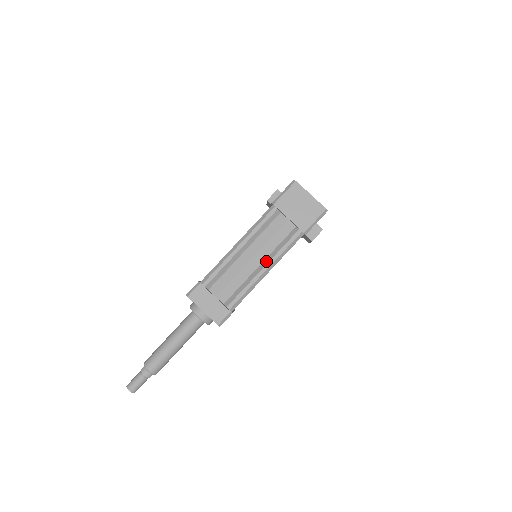
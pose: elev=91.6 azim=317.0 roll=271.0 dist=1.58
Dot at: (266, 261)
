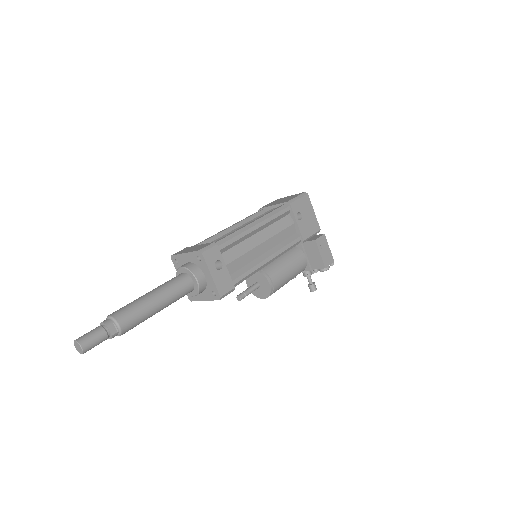
Dot at: occluded
